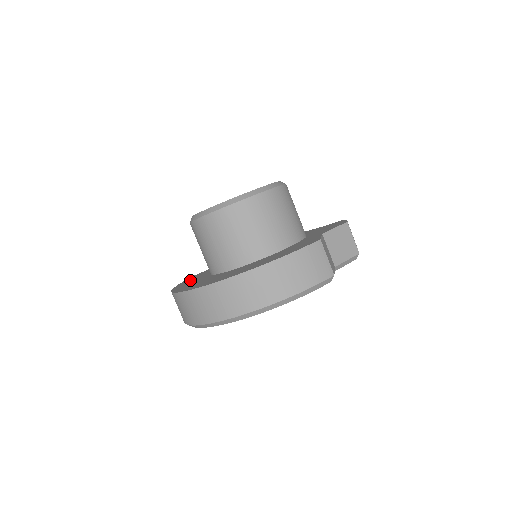
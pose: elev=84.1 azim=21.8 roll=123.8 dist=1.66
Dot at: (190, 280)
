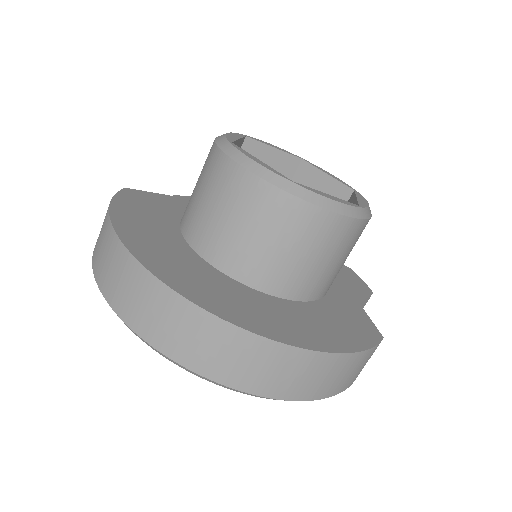
Dot at: (138, 215)
